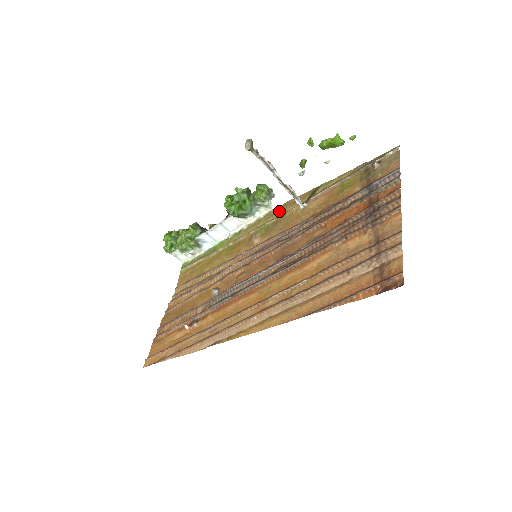
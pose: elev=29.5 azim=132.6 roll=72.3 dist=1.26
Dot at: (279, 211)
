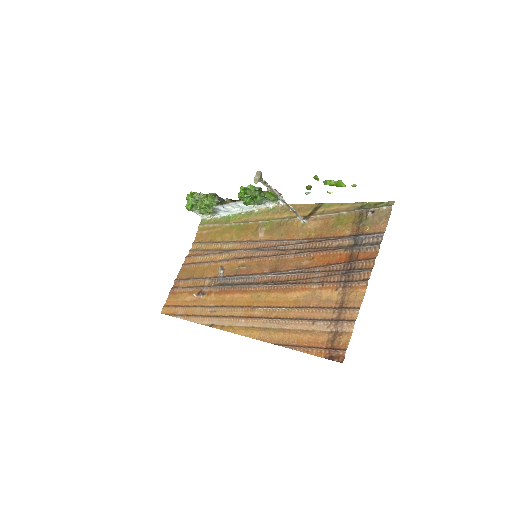
Dot at: (285, 212)
